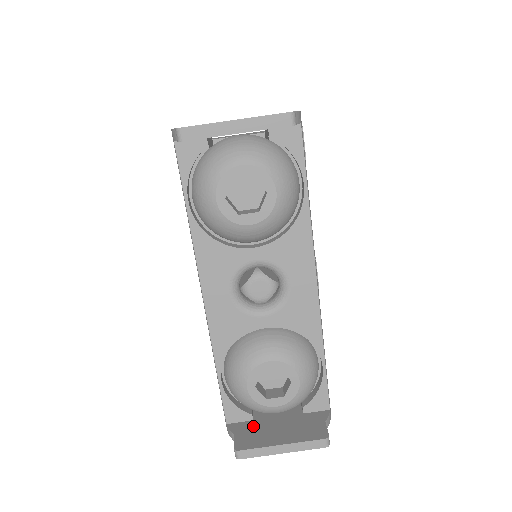
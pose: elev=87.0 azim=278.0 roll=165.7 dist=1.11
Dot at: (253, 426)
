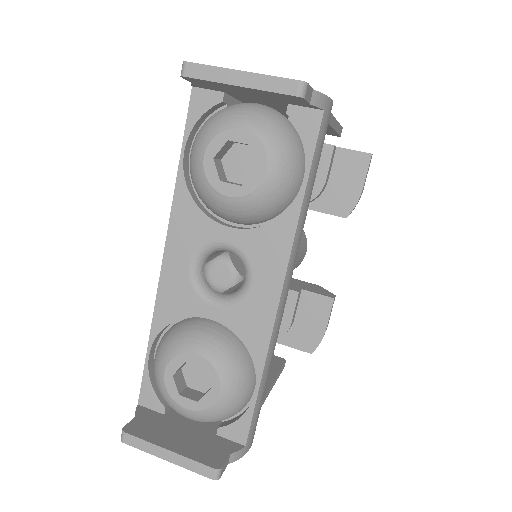
Dot at: (159, 419)
